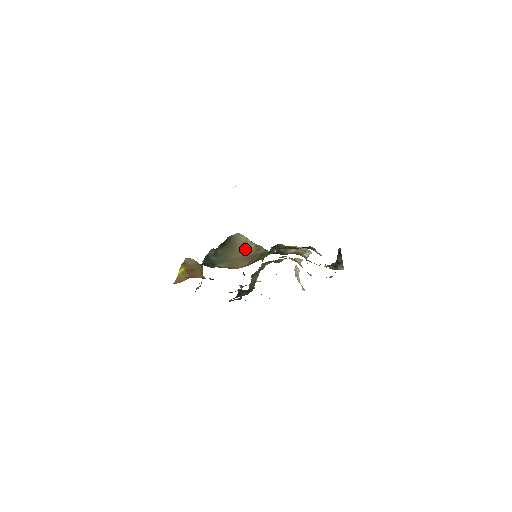
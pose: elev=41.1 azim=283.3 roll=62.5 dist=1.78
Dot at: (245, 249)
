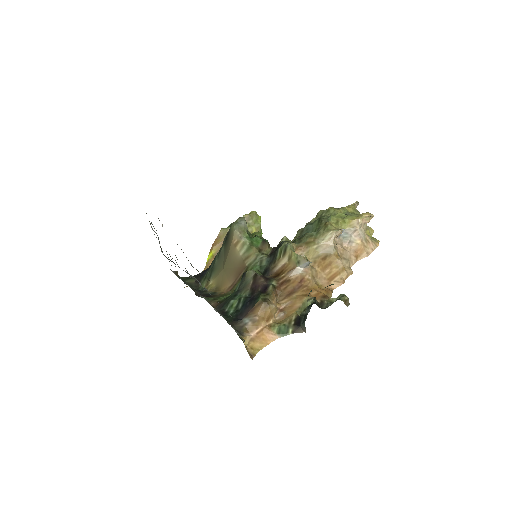
Dot at: (235, 256)
